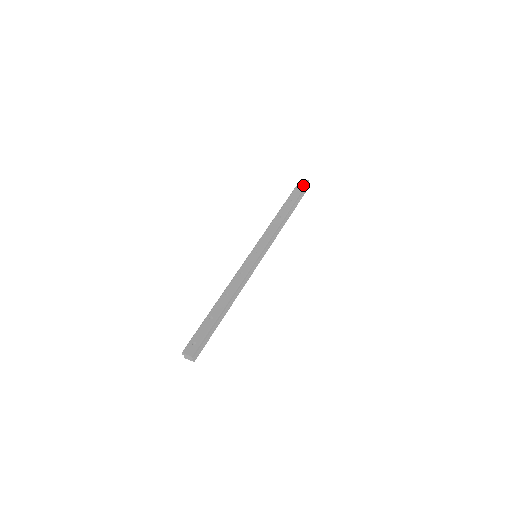
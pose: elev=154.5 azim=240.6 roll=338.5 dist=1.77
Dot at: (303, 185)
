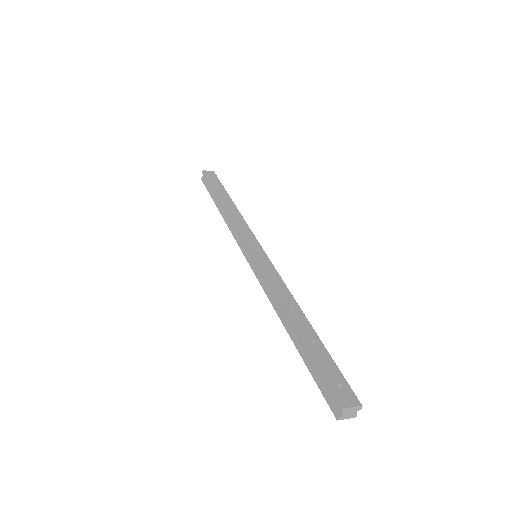
Dot at: (215, 176)
